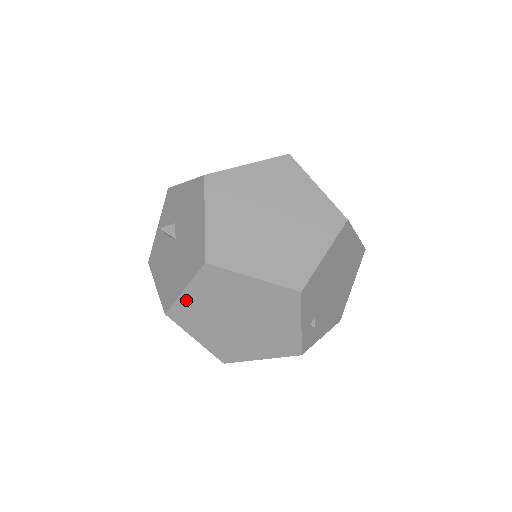
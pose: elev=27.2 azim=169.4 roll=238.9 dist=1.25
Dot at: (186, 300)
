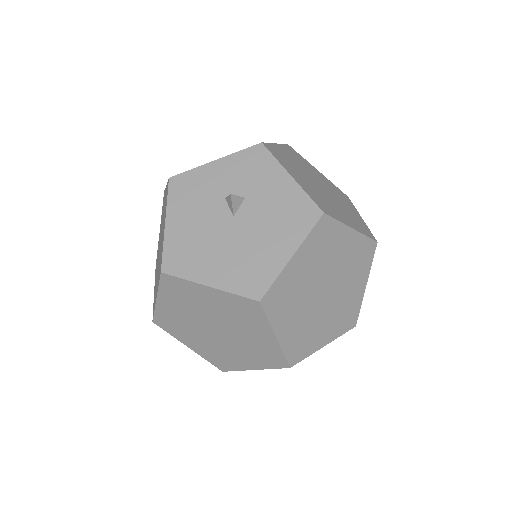
Dot at: (198, 289)
